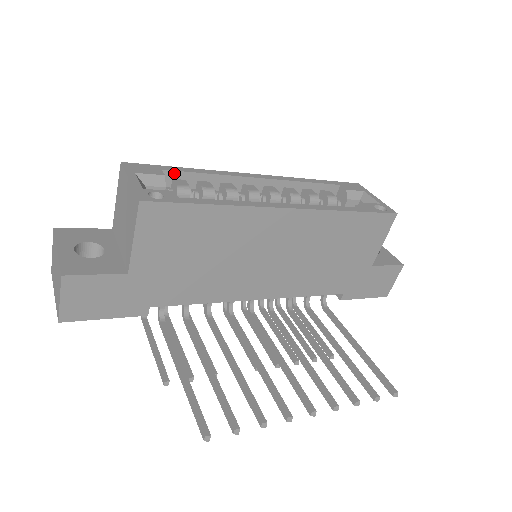
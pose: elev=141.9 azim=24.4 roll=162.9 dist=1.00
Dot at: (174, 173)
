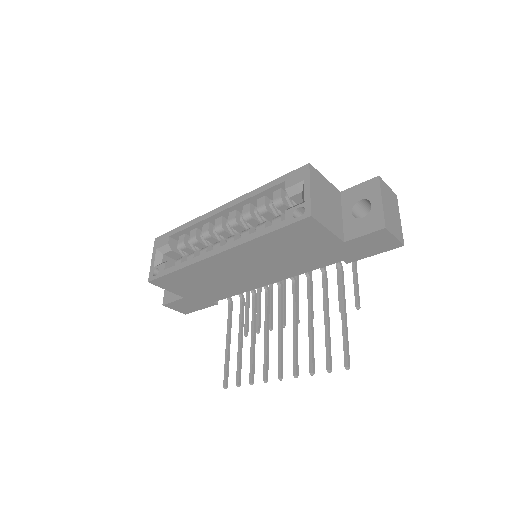
Dot at: (176, 234)
